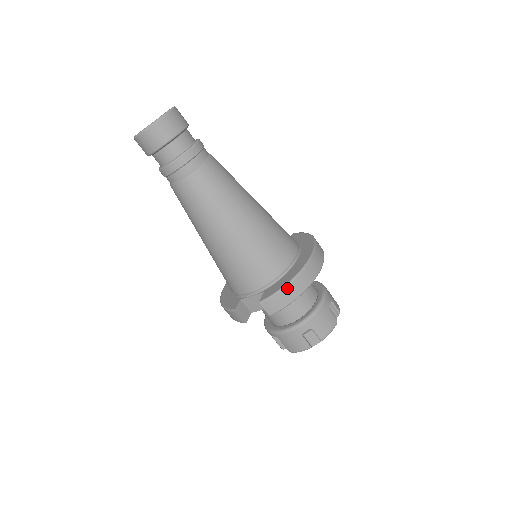
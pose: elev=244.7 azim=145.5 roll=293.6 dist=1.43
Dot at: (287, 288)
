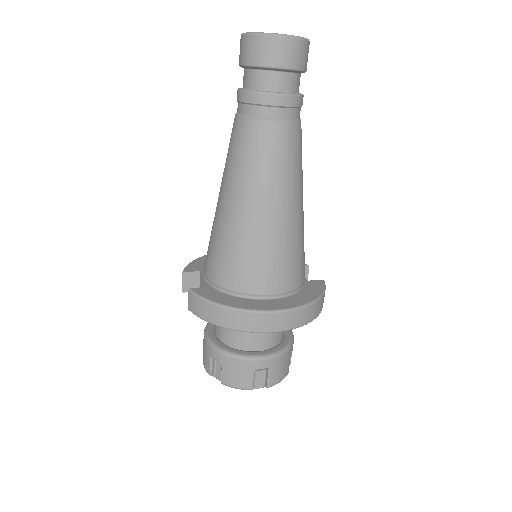
Dot at: (214, 307)
